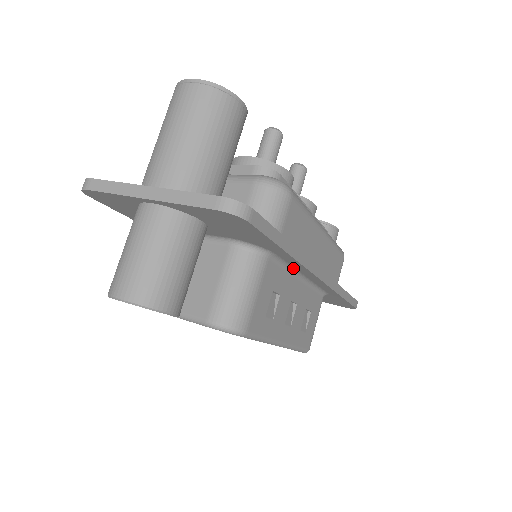
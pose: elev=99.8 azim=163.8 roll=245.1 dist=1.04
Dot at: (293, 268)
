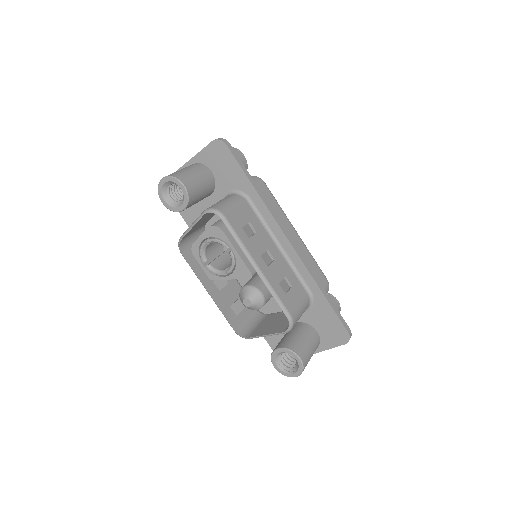
Dot at: (268, 226)
